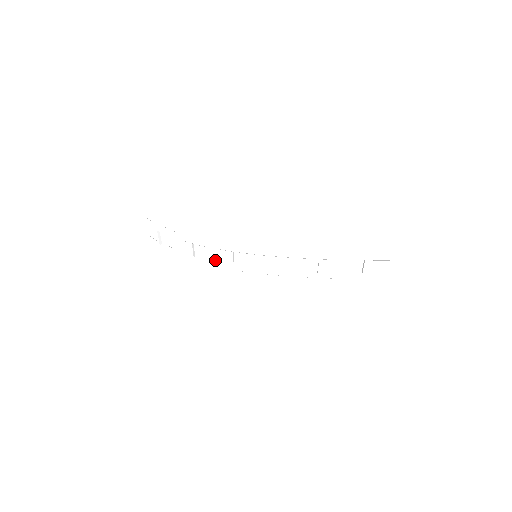
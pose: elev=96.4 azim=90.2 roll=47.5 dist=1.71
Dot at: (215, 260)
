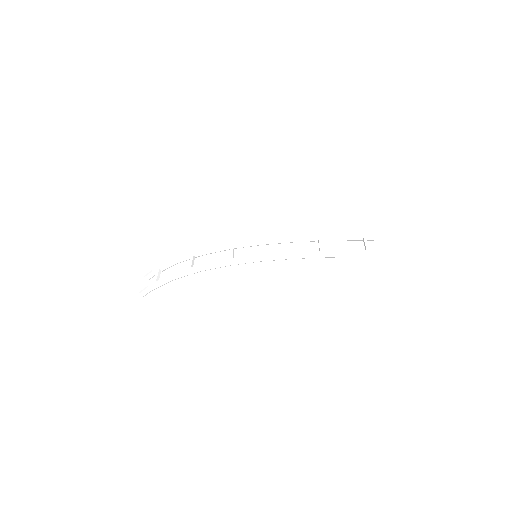
Dot at: occluded
